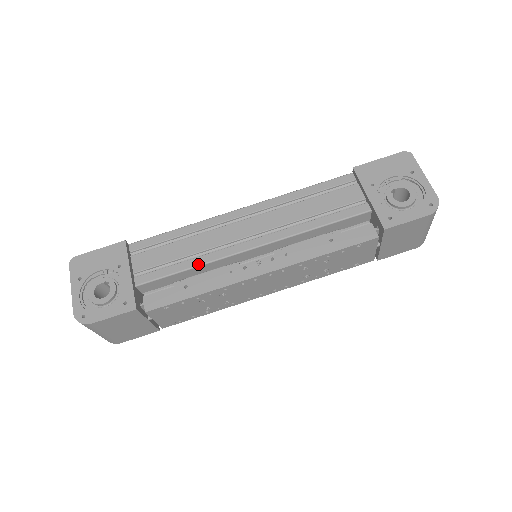
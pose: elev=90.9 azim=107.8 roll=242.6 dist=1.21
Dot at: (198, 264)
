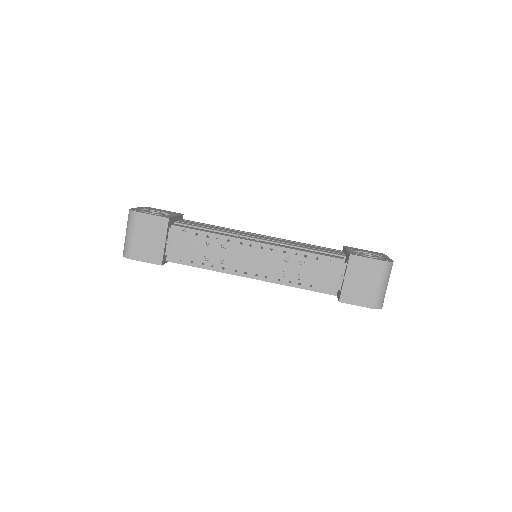
Dot at: (219, 231)
